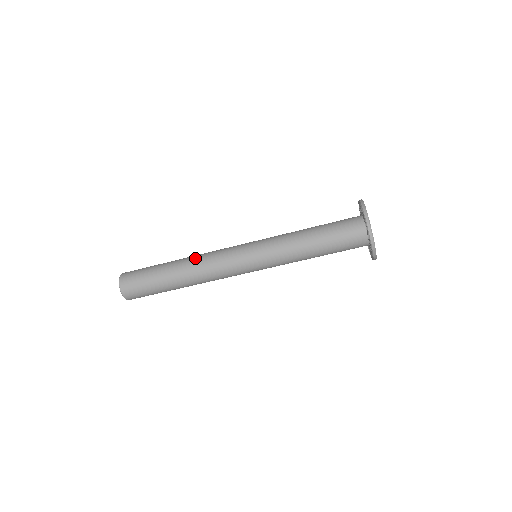
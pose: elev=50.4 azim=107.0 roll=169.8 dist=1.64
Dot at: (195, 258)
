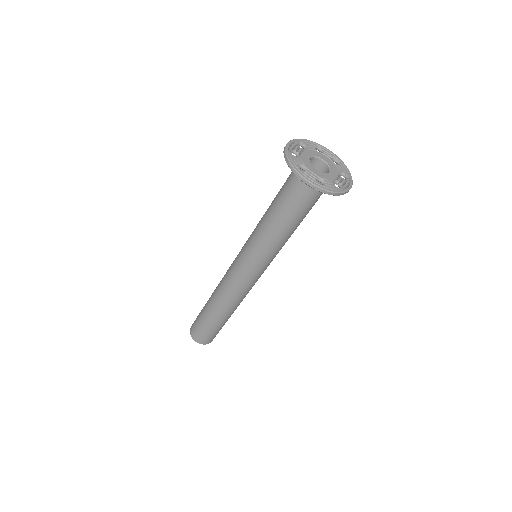
Dot at: occluded
